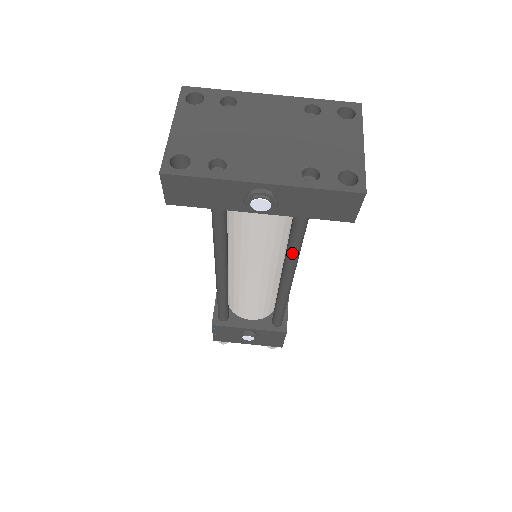
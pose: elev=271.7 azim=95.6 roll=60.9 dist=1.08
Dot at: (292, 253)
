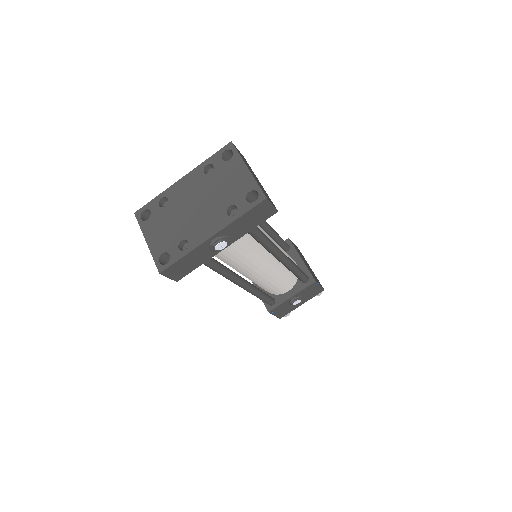
Dot at: (267, 246)
